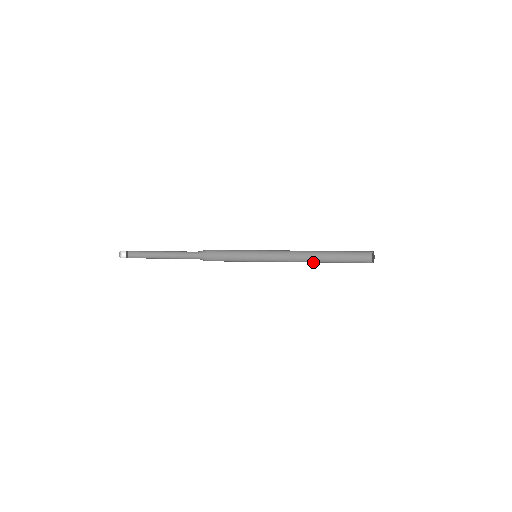
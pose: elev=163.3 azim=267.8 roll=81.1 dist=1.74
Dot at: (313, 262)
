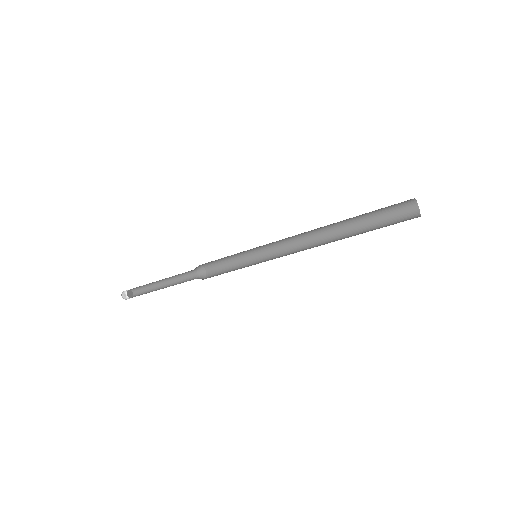
Dot at: occluded
